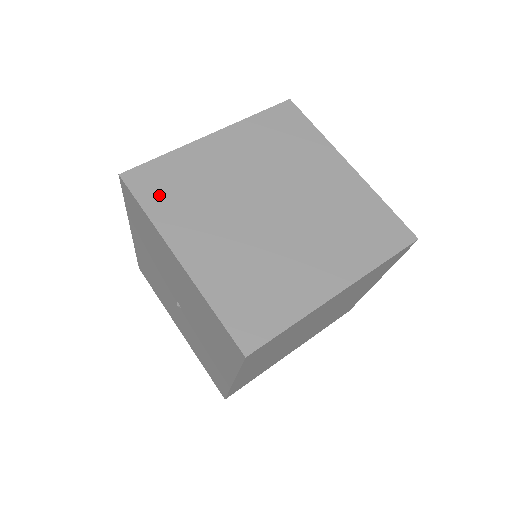
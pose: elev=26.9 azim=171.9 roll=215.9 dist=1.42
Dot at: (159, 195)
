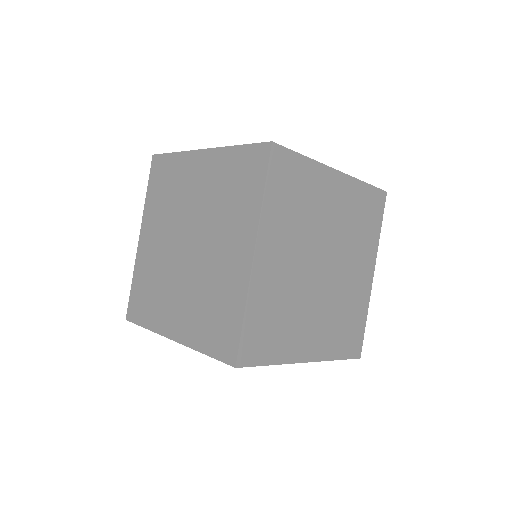
Dot at: (269, 345)
